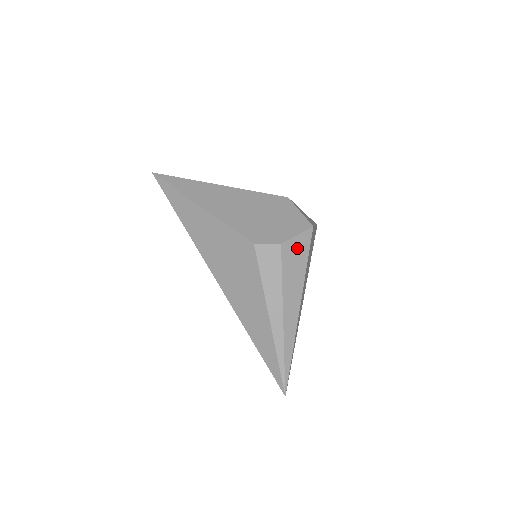
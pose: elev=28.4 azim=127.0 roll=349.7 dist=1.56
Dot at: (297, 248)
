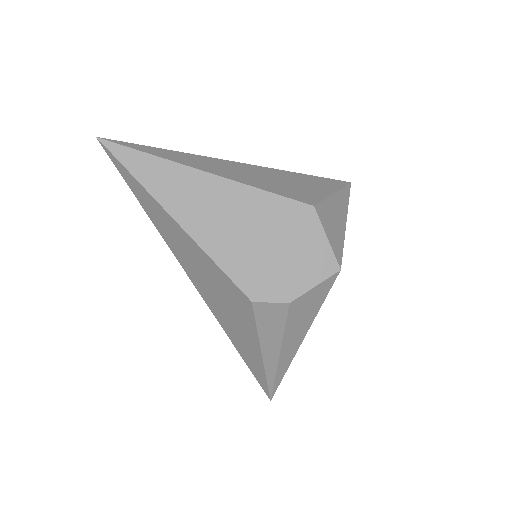
Dot at: (311, 298)
